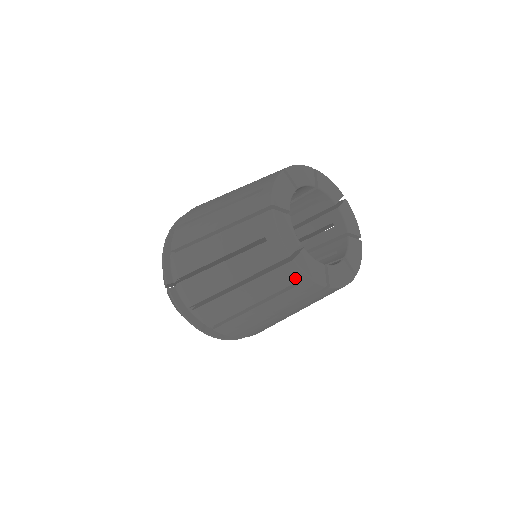
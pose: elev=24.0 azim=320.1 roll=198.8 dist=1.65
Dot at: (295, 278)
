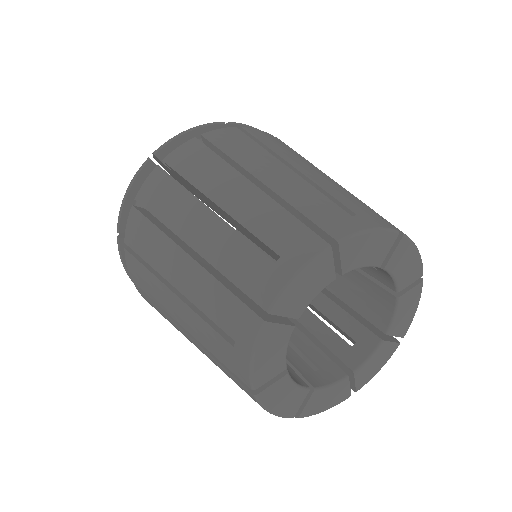
Dot at: (252, 398)
